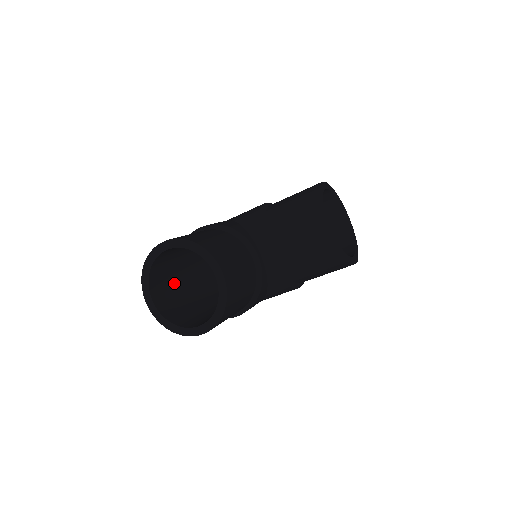
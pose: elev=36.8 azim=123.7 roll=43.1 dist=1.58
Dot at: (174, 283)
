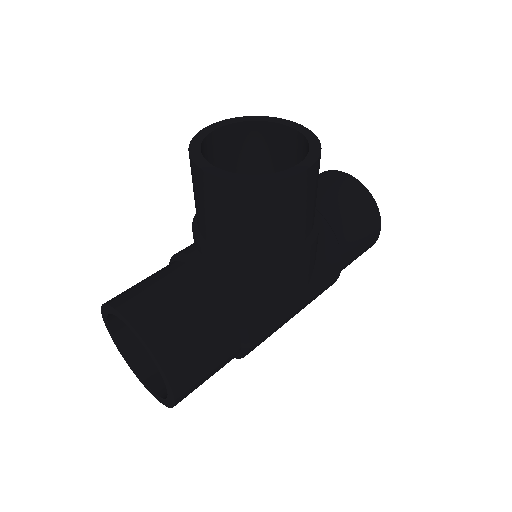
Dot at: occluded
